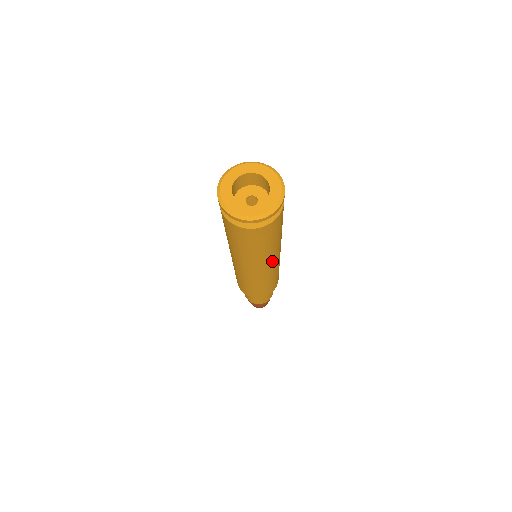
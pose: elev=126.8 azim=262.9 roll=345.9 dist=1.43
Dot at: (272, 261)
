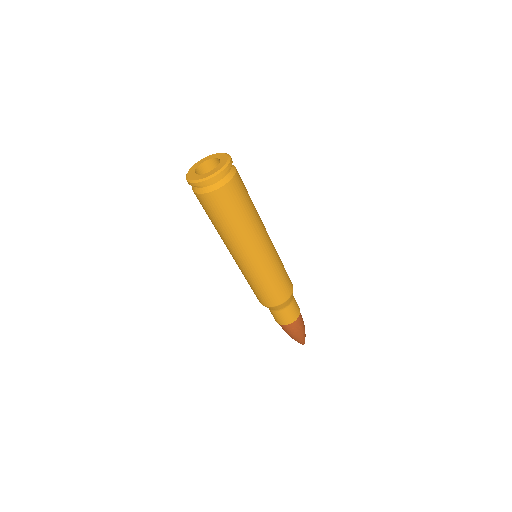
Dot at: (265, 230)
